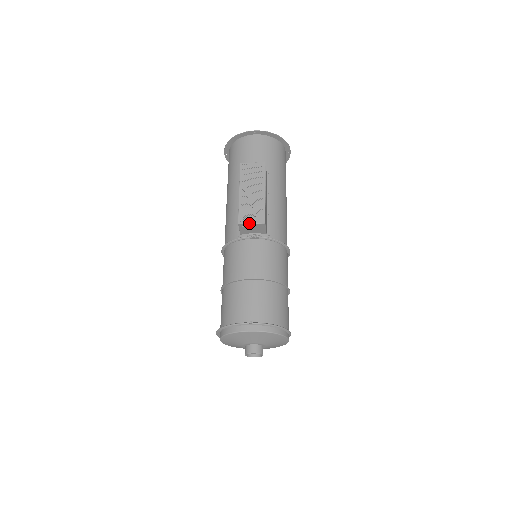
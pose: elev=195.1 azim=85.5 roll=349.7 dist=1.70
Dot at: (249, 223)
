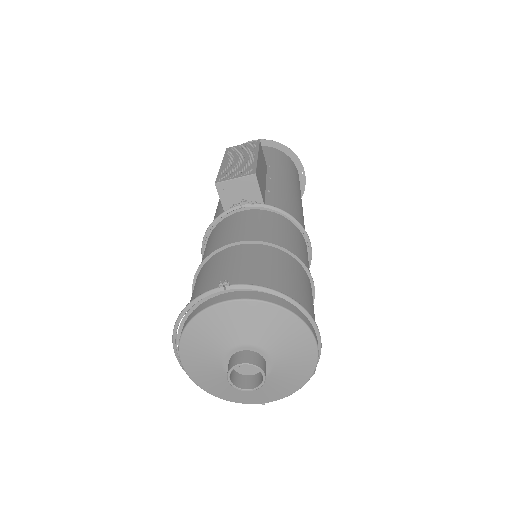
Dot at: (231, 178)
